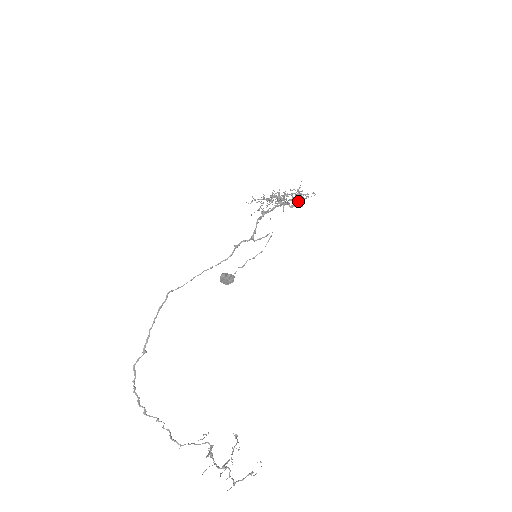
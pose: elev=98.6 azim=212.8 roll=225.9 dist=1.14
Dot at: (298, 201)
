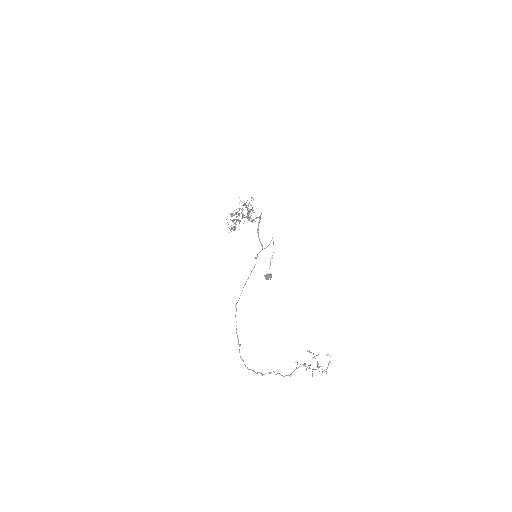
Dot at: occluded
